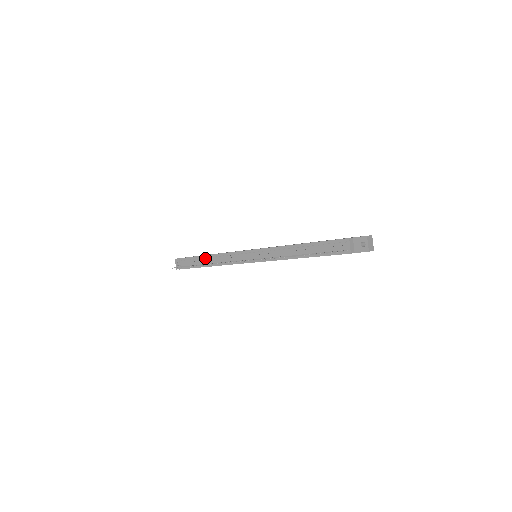
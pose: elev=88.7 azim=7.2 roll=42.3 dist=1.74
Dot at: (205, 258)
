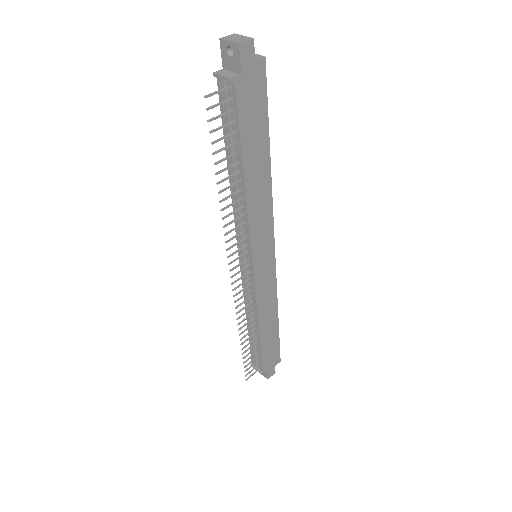
Dot at: (250, 329)
